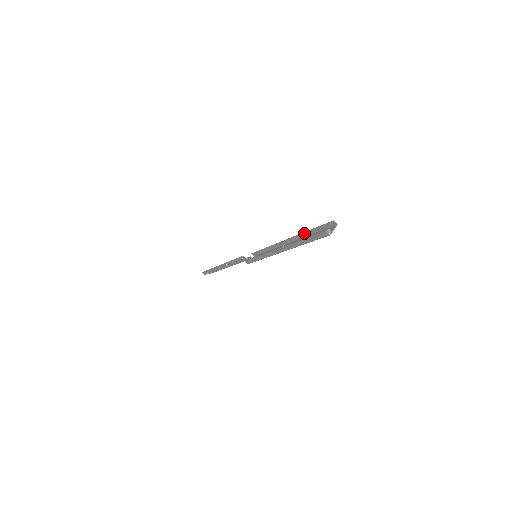
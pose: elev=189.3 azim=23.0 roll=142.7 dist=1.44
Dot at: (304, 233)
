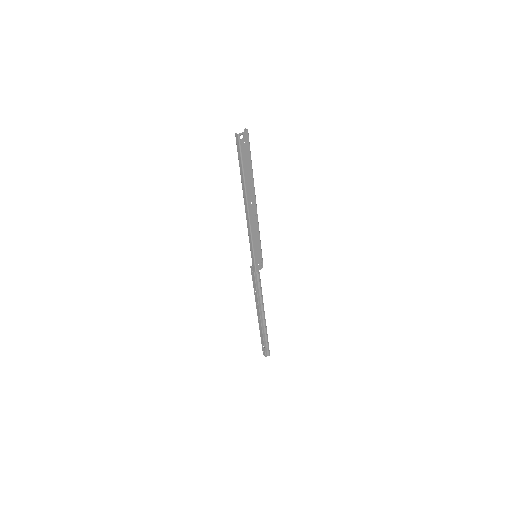
Dot at: (250, 175)
